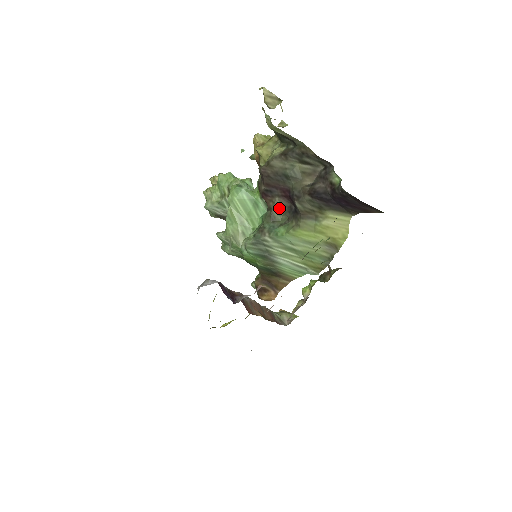
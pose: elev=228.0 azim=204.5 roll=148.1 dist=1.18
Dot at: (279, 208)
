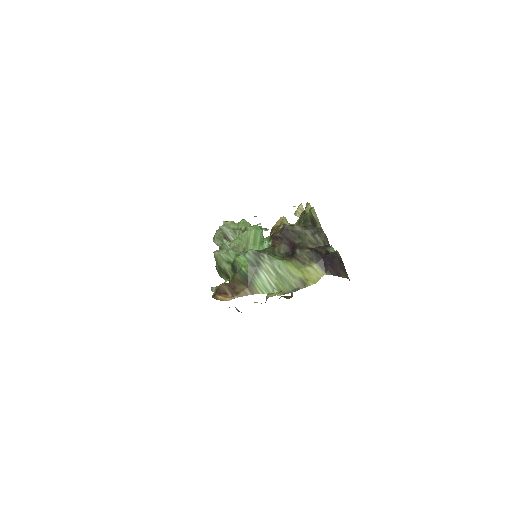
Dot at: (280, 249)
